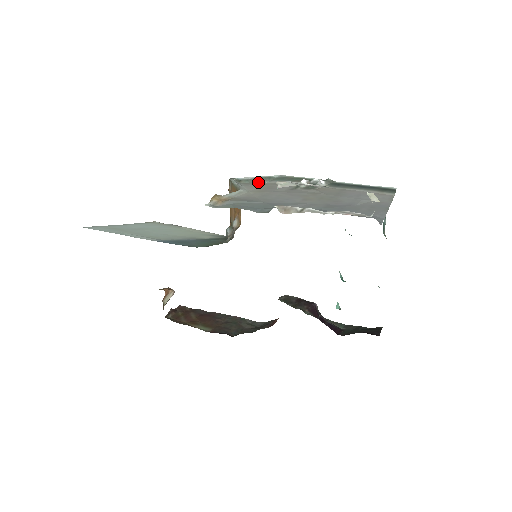
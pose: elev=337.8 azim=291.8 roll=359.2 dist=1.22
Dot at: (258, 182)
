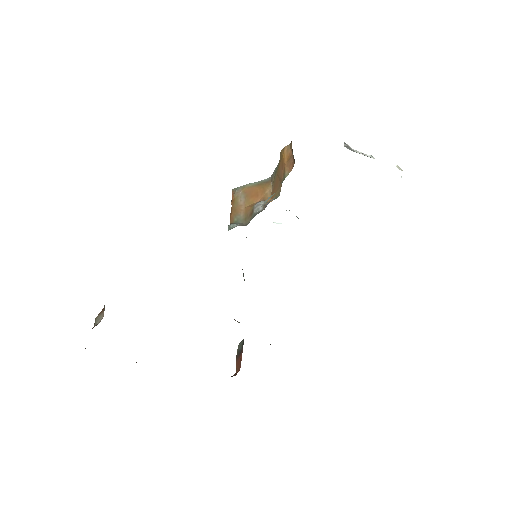
Dot at: occluded
